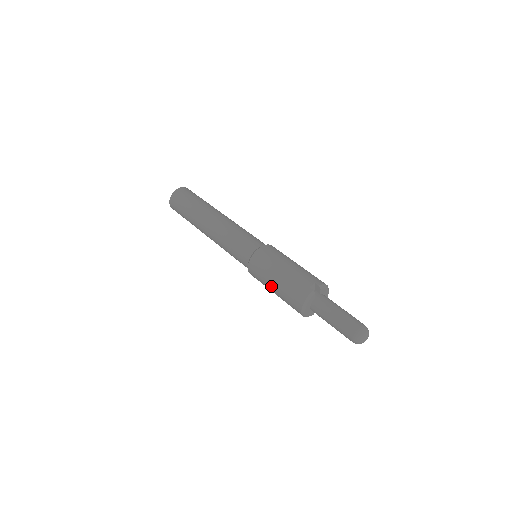
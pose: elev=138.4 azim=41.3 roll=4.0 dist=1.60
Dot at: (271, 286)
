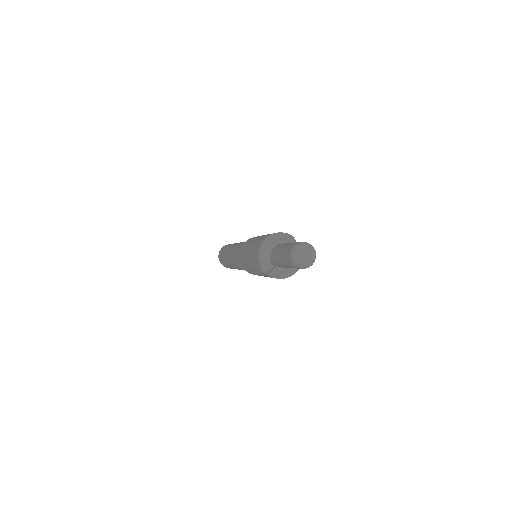
Dot at: (256, 238)
